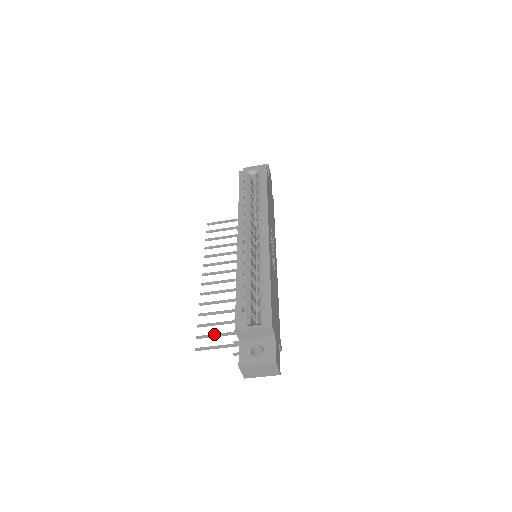
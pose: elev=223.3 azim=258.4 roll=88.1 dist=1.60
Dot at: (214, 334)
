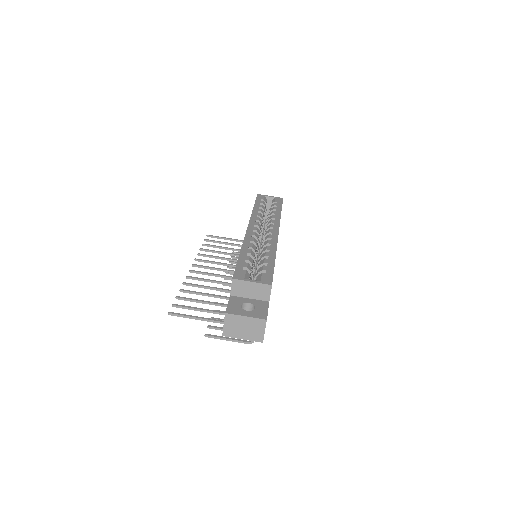
Dot at: (193, 307)
